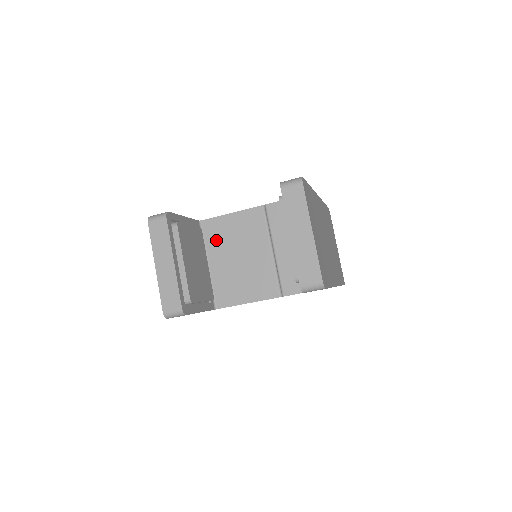
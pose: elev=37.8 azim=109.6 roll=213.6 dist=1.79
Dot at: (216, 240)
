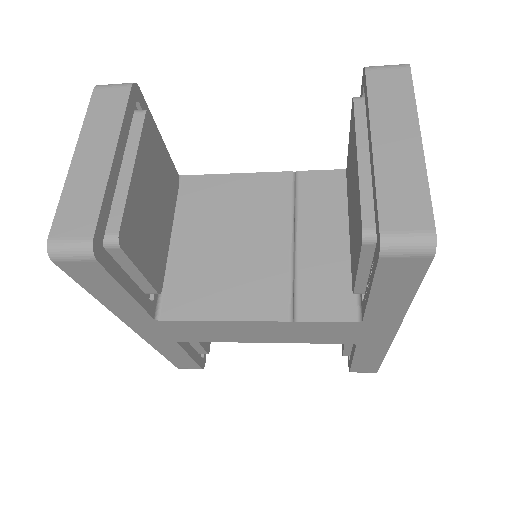
Dot at: (197, 207)
